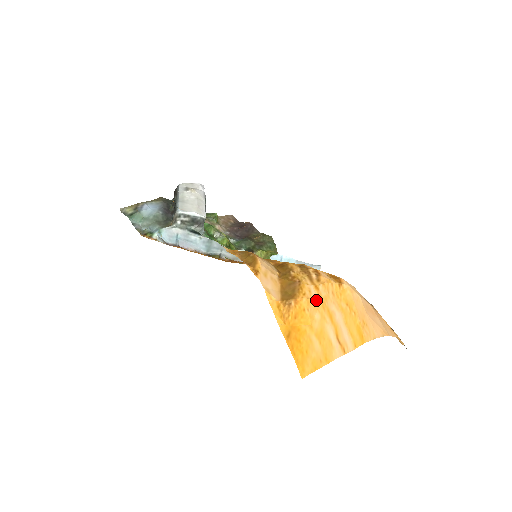
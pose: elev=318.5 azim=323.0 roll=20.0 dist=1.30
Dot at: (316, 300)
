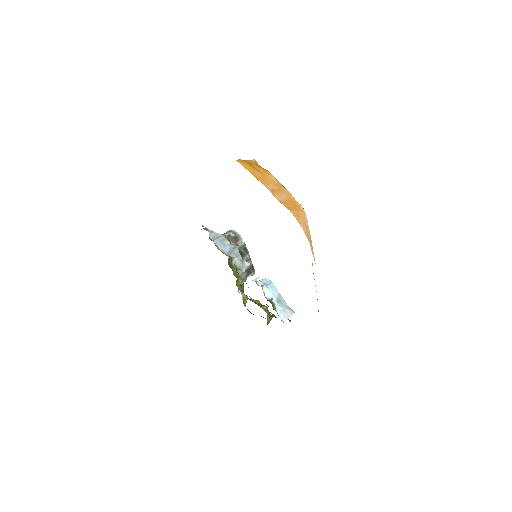
Dot at: (278, 183)
